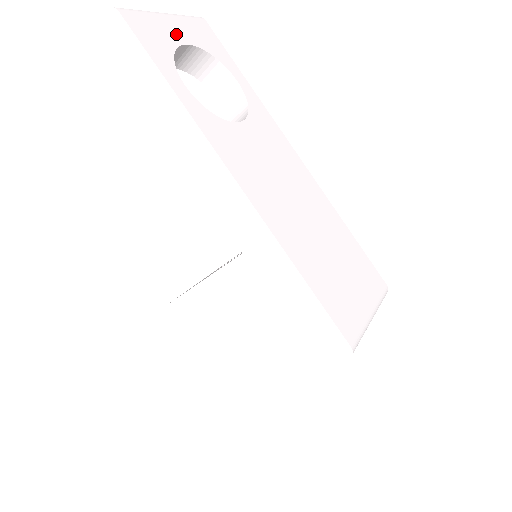
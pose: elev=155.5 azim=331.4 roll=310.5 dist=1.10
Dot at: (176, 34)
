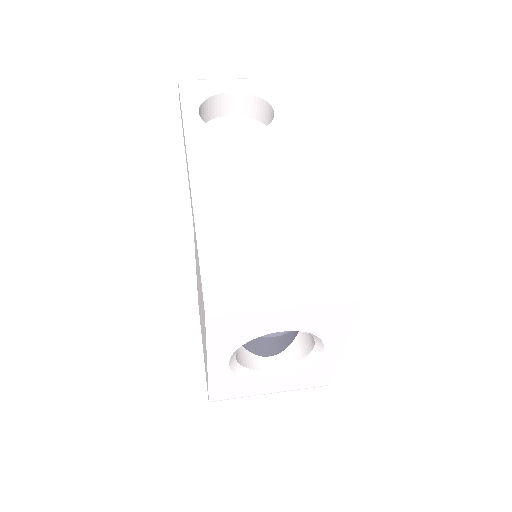
Dot at: (226, 88)
